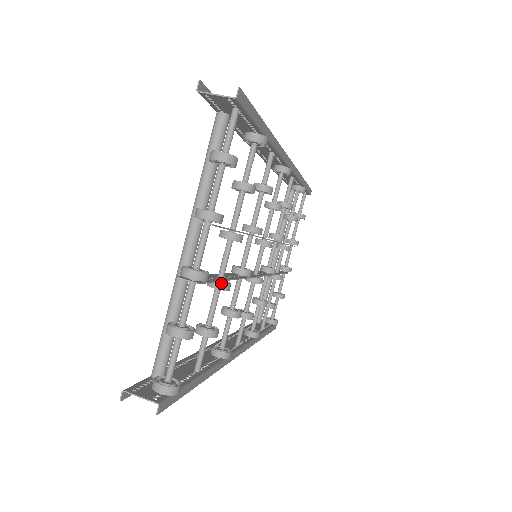
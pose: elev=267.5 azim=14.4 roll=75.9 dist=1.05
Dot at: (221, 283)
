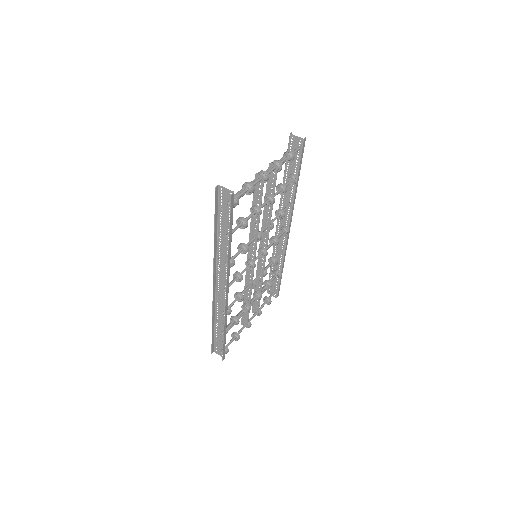
Dot at: (259, 207)
